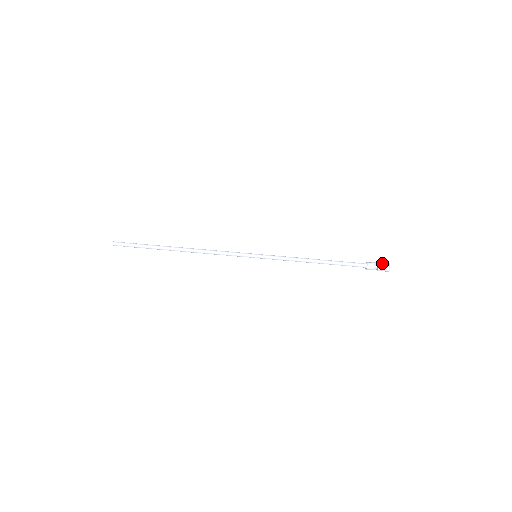
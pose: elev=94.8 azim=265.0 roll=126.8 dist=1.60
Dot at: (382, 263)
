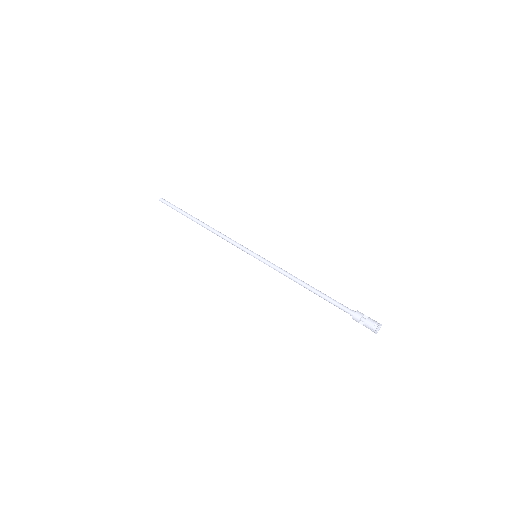
Dot at: occluded
